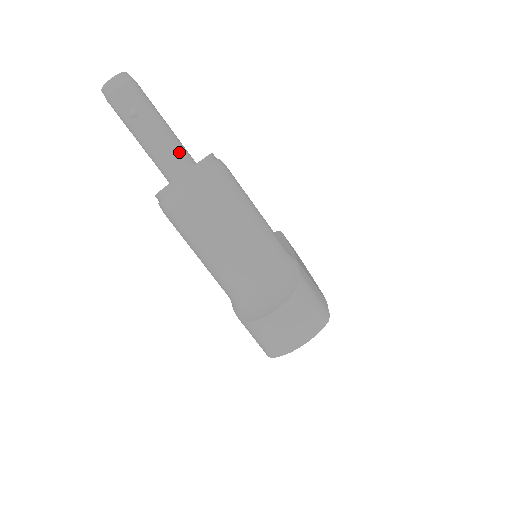
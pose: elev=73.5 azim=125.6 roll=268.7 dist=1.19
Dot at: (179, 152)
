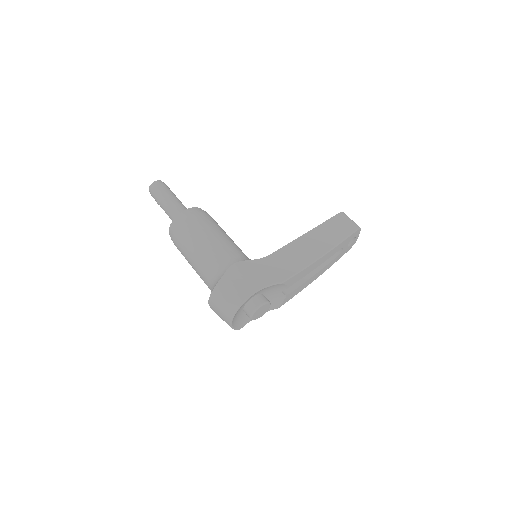
Dot at: (175, 215)
